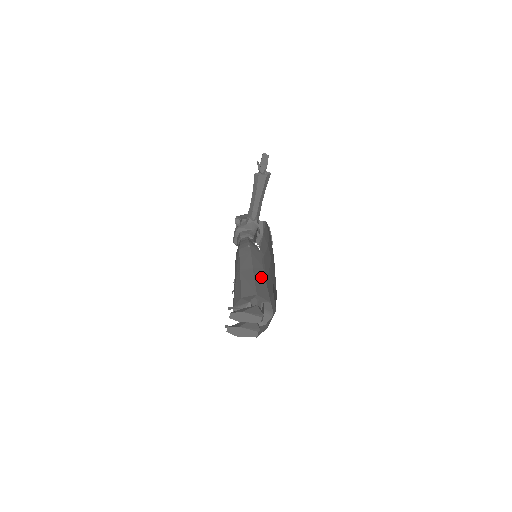
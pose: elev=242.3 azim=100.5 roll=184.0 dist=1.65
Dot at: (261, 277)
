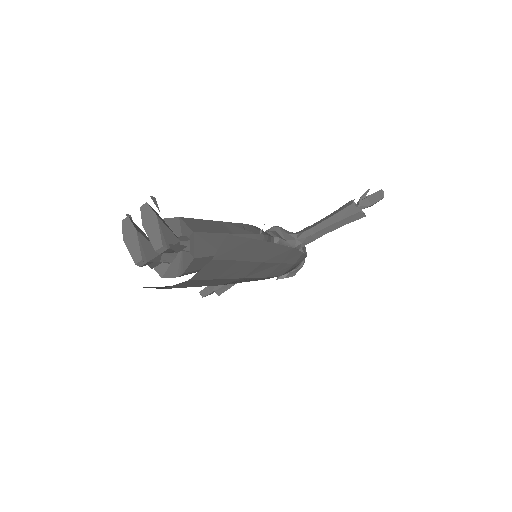
Dot at: occluded
